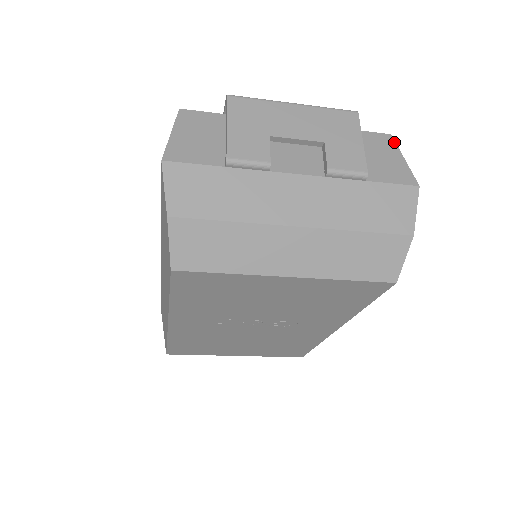
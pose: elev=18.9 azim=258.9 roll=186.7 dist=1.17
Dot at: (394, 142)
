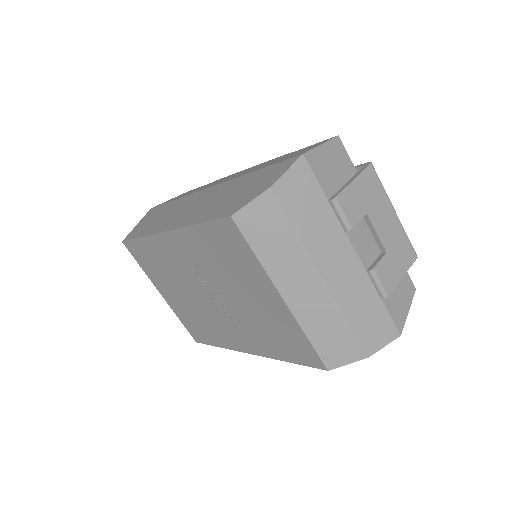
Dot at: (413, 295)
